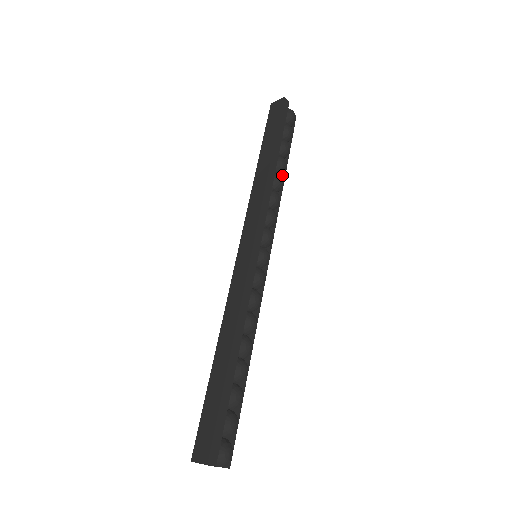
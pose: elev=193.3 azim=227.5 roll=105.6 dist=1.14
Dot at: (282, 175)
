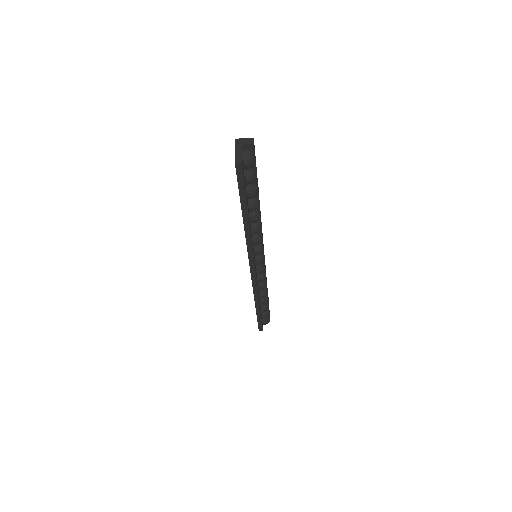
Dot at: occluded
